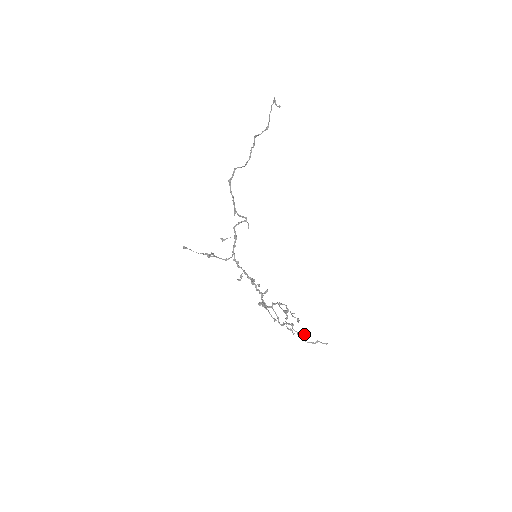
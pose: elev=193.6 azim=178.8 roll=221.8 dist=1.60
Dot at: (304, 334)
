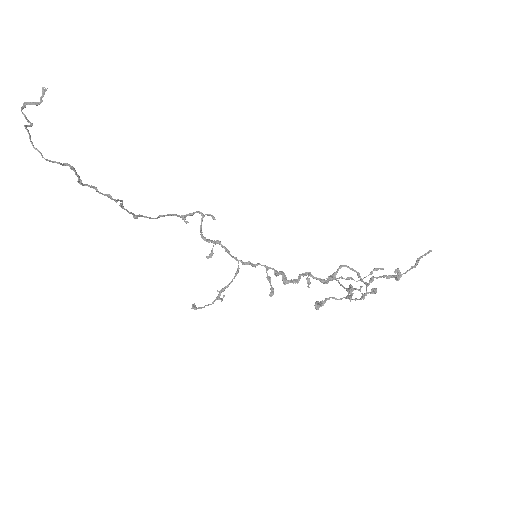
Dot at: (395, 279)
